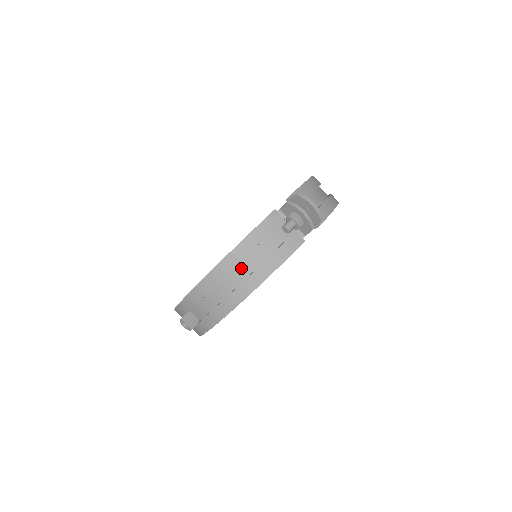
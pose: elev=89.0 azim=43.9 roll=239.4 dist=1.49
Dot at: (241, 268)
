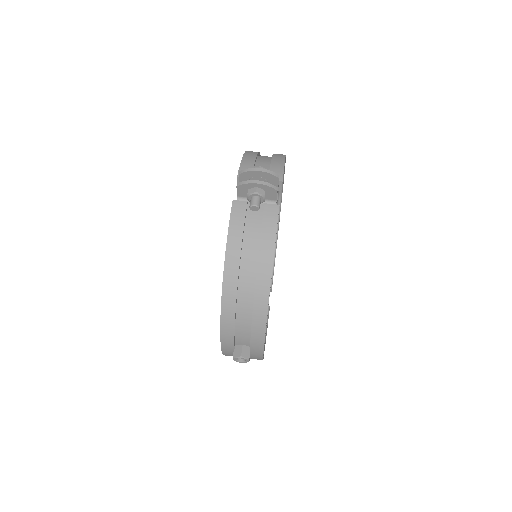
Dot at: (244, 272)
